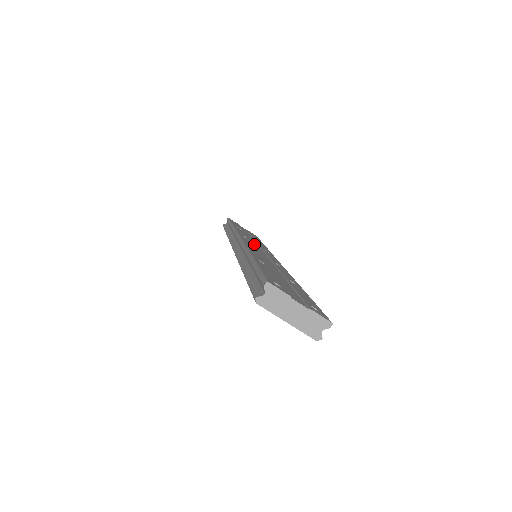
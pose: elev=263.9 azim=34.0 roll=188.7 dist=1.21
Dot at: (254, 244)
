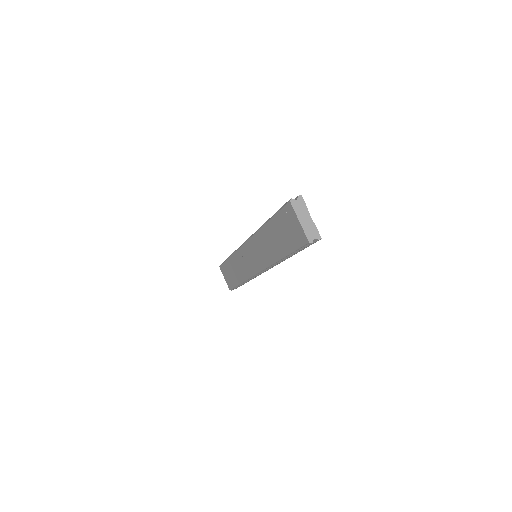
Dot at: occluded
